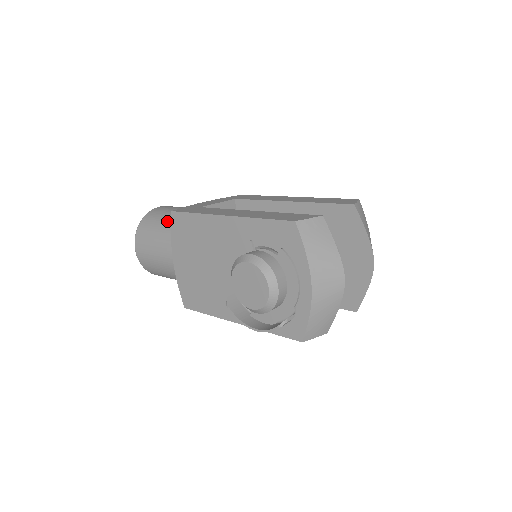
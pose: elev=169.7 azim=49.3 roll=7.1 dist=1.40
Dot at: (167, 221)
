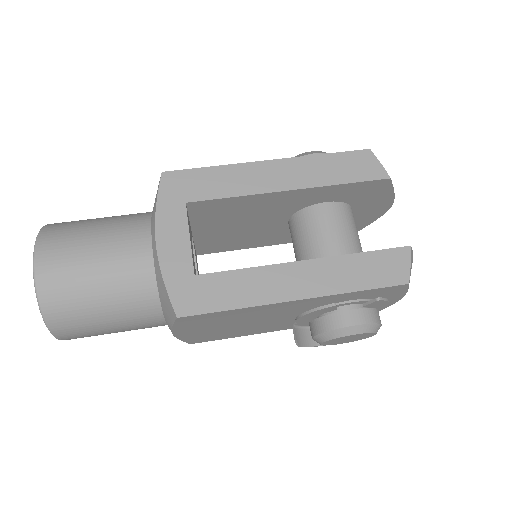
Dot at: (113, 297)
